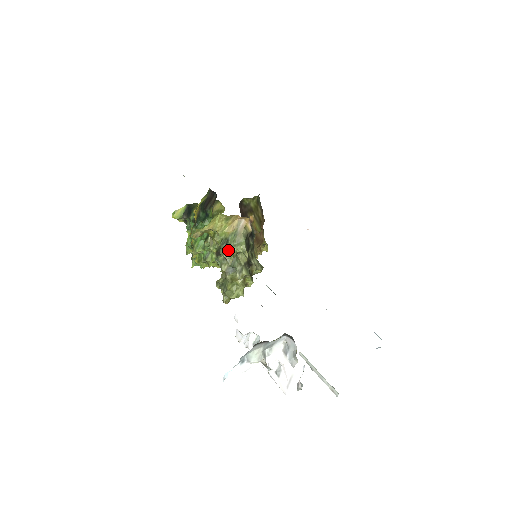
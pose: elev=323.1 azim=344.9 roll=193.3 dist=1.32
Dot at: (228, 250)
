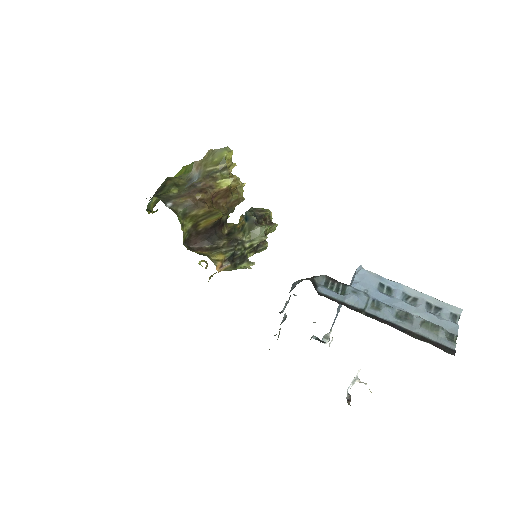
Dot at: occluded
